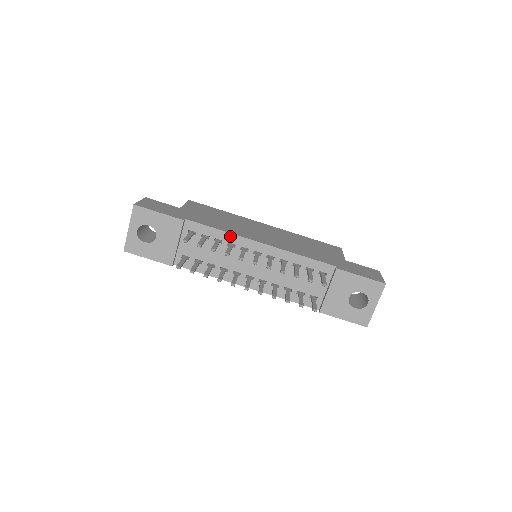
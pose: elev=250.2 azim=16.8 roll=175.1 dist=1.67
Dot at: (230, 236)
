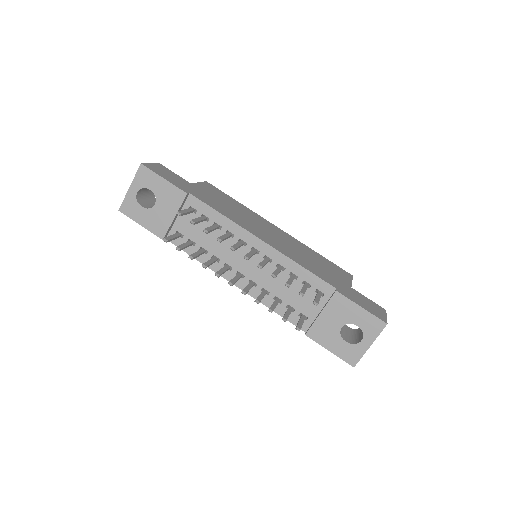
Dot at: (231, 224)
